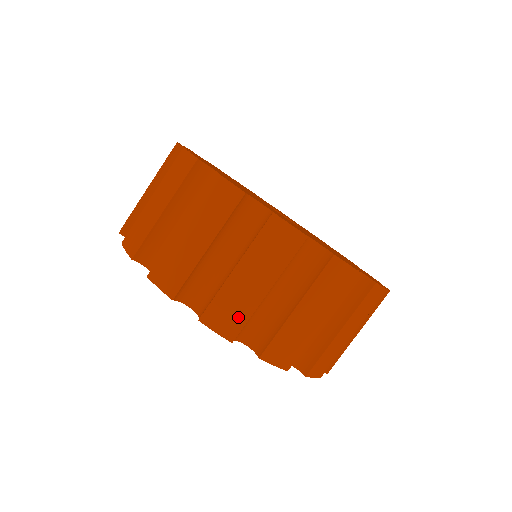
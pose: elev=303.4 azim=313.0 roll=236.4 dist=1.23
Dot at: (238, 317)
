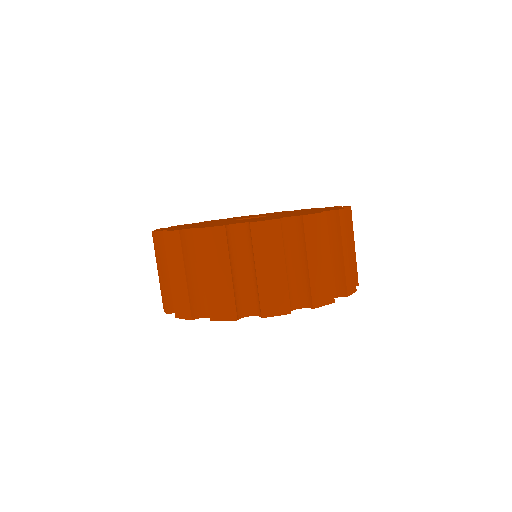
Dot at: (328, 286)
